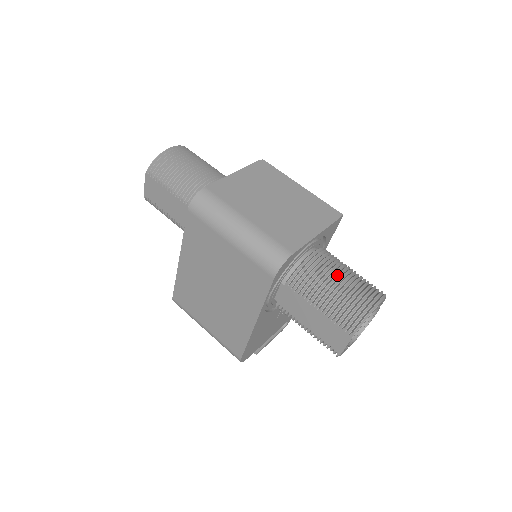
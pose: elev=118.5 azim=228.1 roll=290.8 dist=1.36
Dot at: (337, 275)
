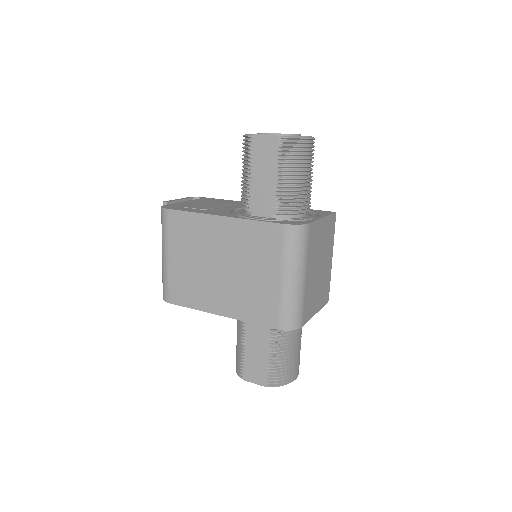
Dot at: (297, 346)
